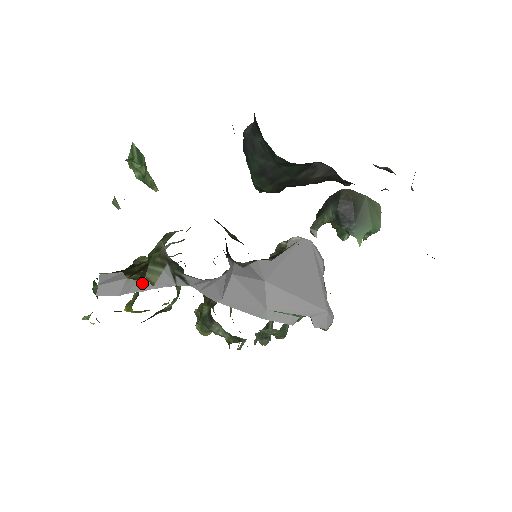
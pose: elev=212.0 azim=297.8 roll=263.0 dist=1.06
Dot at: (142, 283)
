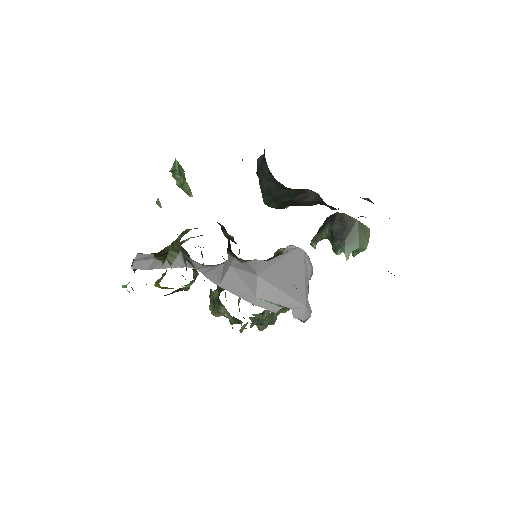
Dot at: (164, 263)
